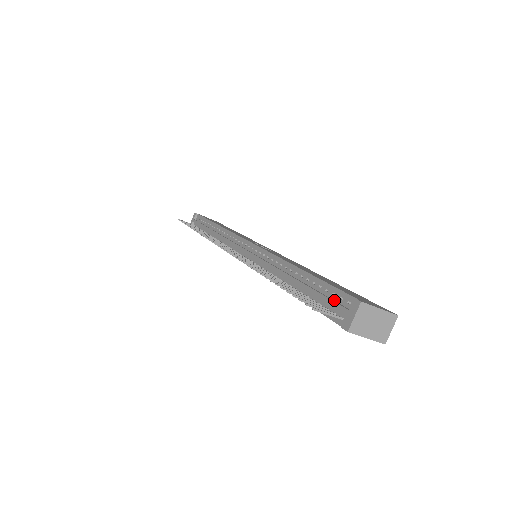
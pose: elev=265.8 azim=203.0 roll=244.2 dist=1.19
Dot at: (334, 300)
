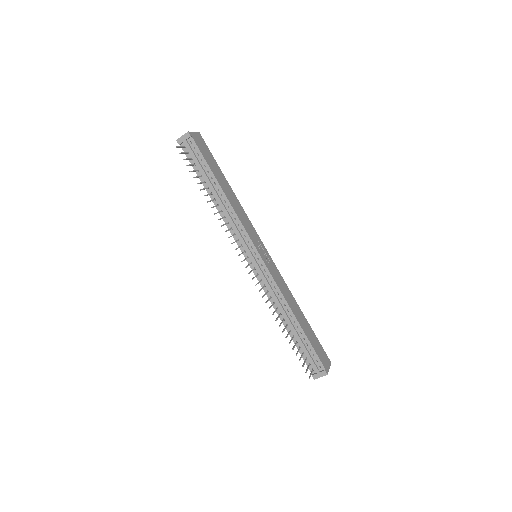
Dot at: (313, 358)
